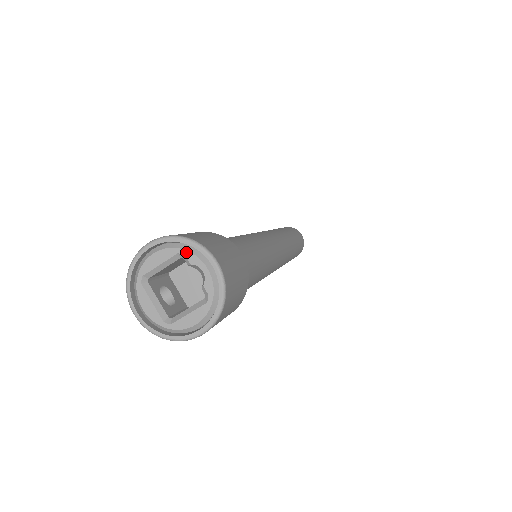
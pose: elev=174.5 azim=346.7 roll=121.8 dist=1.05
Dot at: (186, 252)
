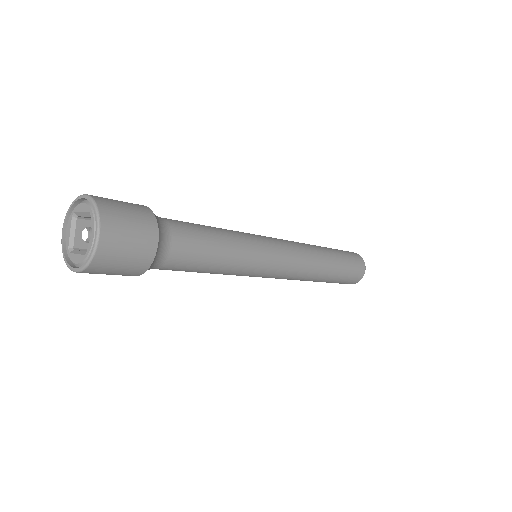
Dot at: (92, 215)
